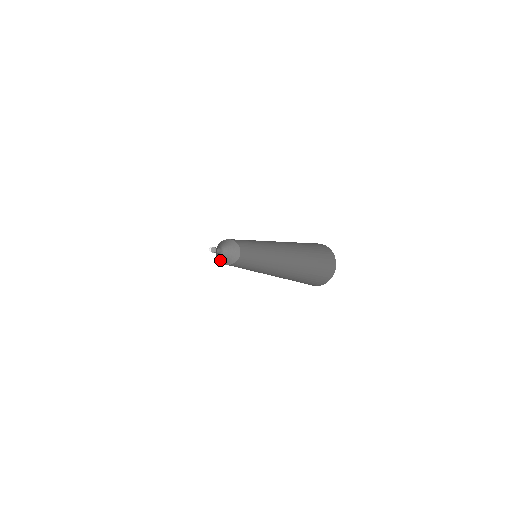
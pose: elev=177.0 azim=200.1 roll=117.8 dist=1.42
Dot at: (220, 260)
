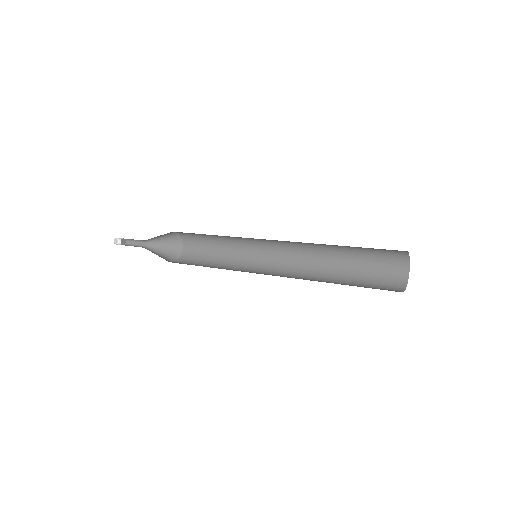
Dot at: (169, 258)
